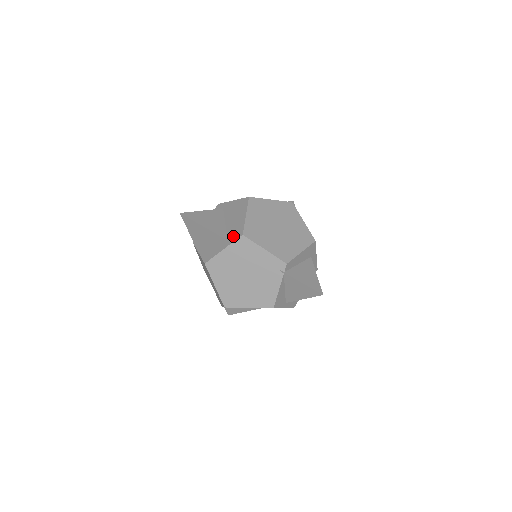
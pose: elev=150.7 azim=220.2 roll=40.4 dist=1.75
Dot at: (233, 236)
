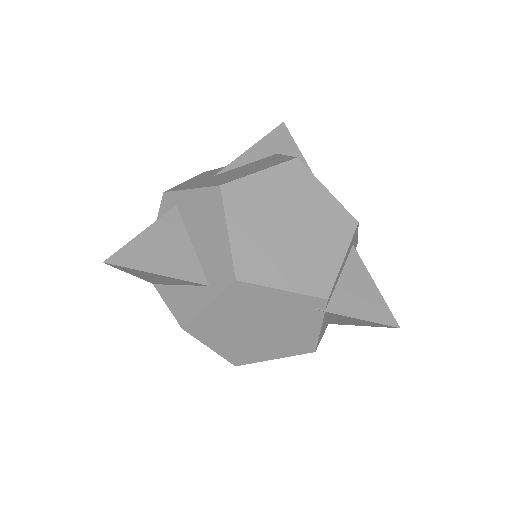
Dot at: (217, 279)
